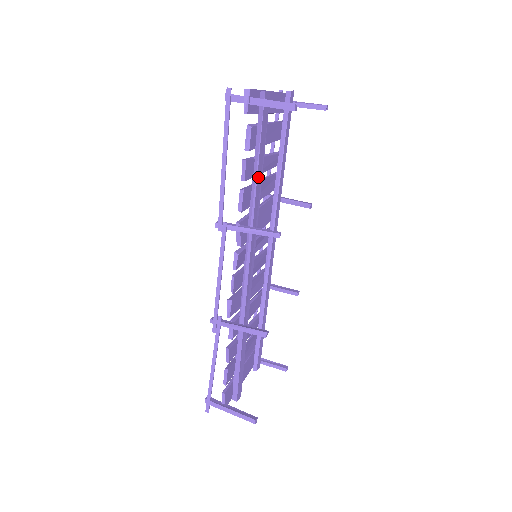
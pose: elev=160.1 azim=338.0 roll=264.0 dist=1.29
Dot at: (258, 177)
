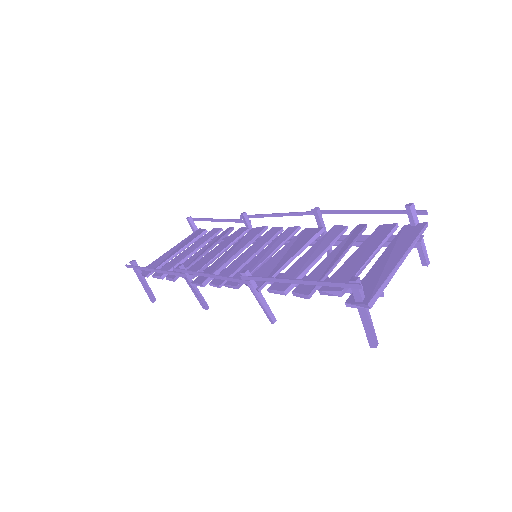
Dot at: occluded
